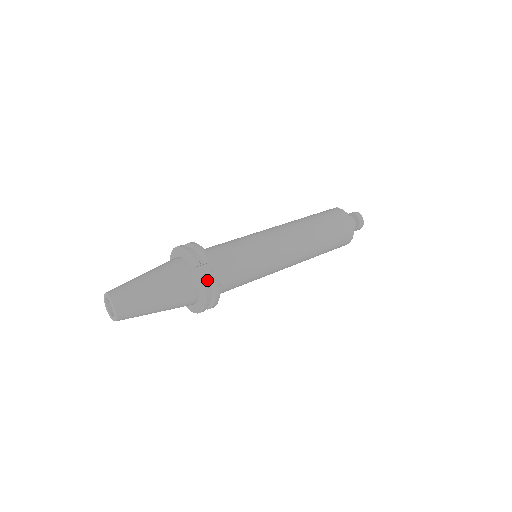
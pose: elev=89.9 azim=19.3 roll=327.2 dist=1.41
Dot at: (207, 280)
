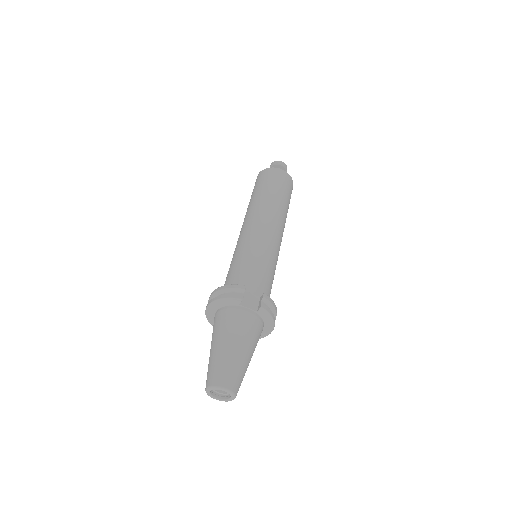
Dot at: (256, 302)
